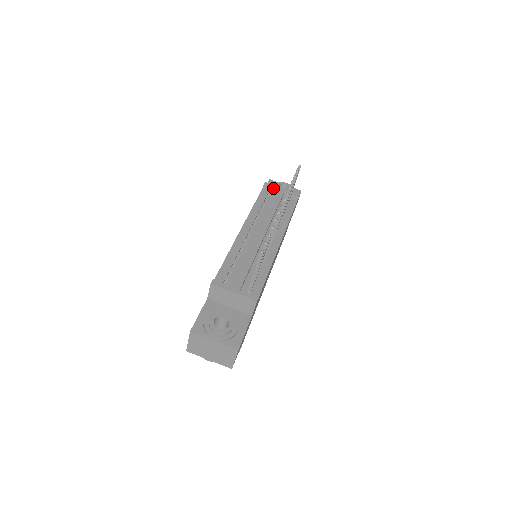
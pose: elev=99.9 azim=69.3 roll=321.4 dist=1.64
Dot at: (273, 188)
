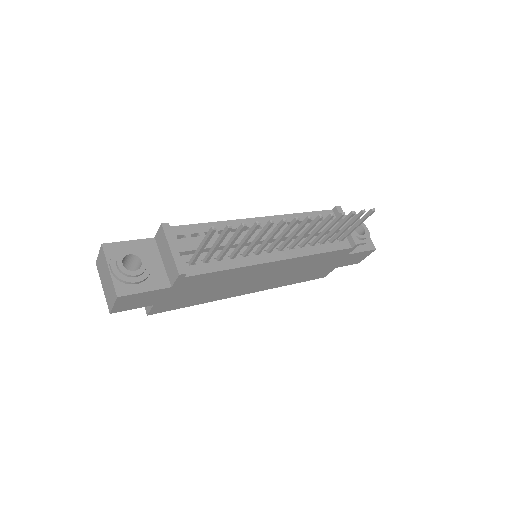
Dot at: occluded
